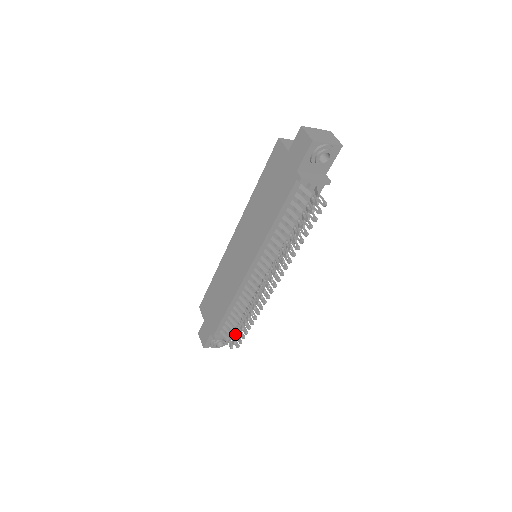
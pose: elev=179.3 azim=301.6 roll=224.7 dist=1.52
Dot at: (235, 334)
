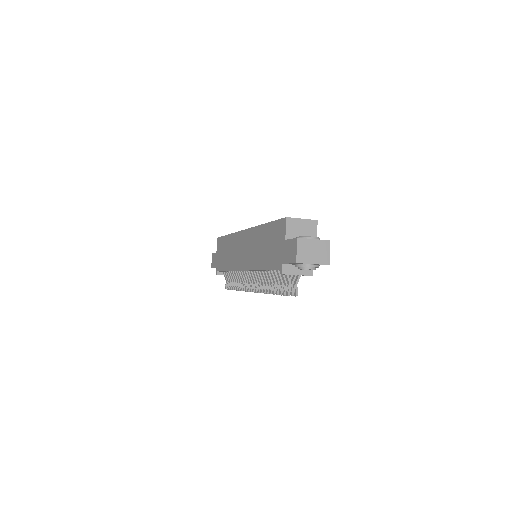
Dot at: (230, 284)
